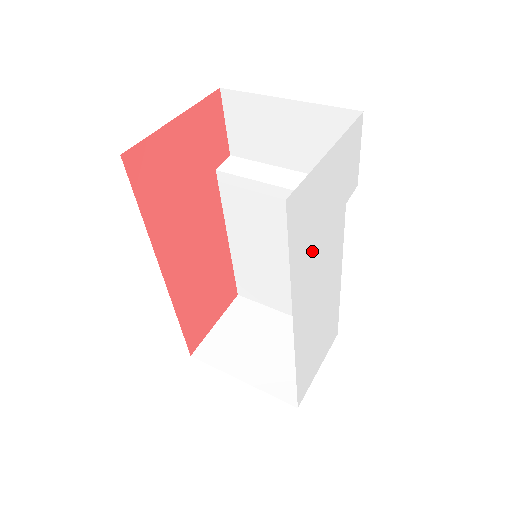
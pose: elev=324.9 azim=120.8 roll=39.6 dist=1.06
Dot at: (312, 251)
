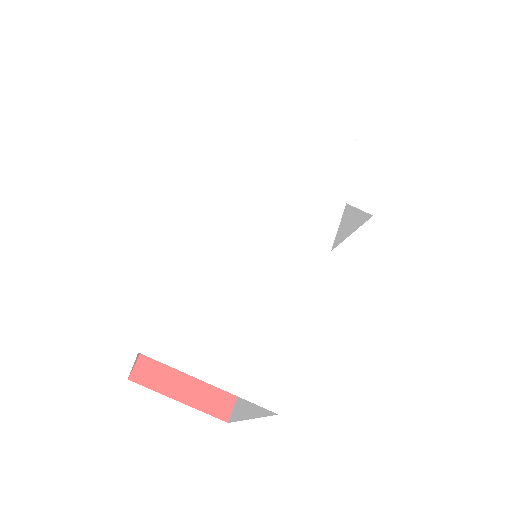
Dot at: (279, 166)
